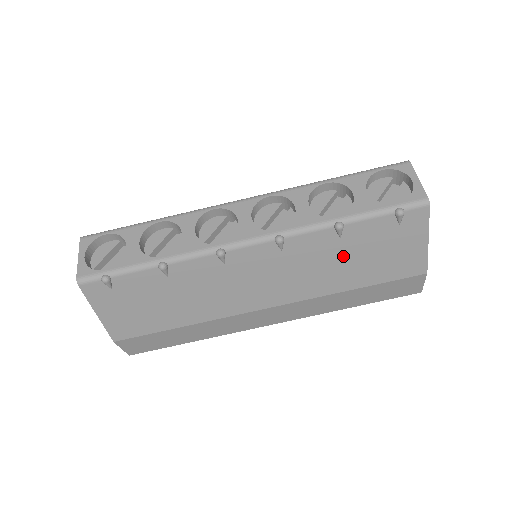
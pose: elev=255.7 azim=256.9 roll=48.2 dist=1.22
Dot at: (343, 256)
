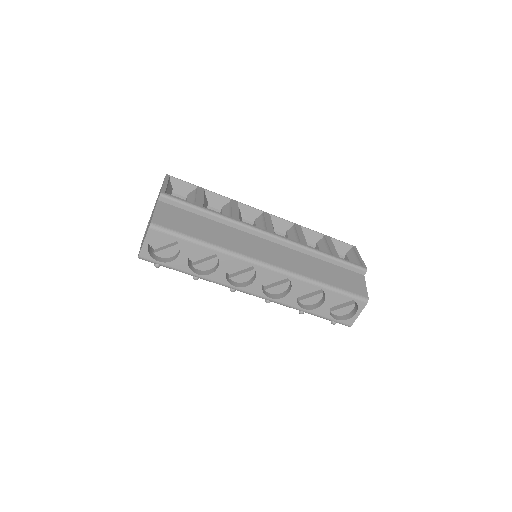
Dot at: occluded
